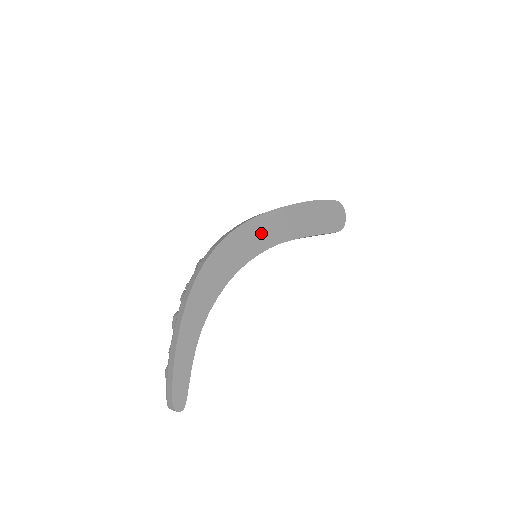
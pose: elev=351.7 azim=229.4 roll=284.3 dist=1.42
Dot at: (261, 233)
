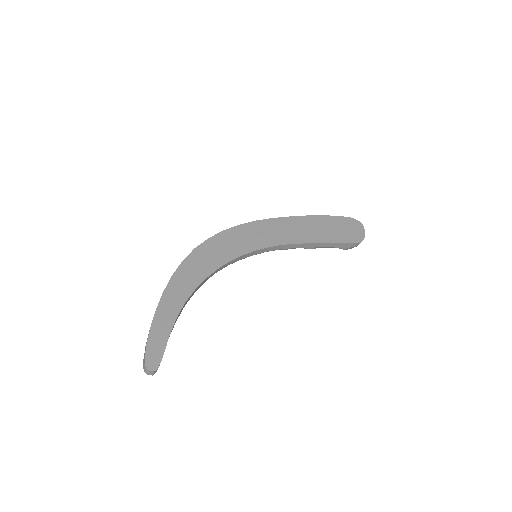
Dot at: (258, 234)
